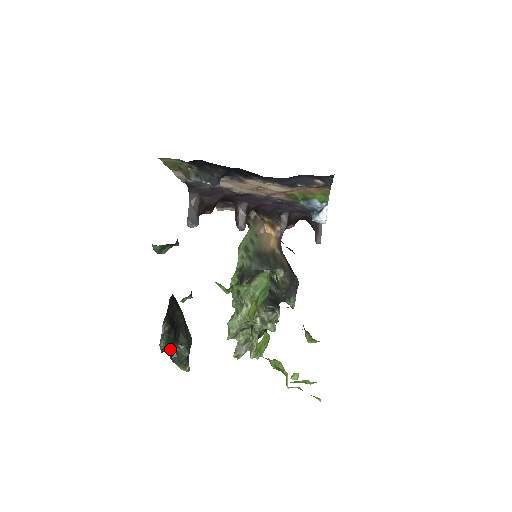
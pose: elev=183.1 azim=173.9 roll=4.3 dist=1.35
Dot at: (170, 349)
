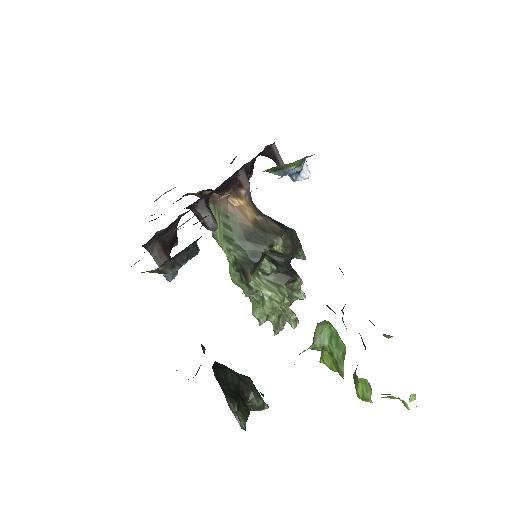
Dot at: occluded
